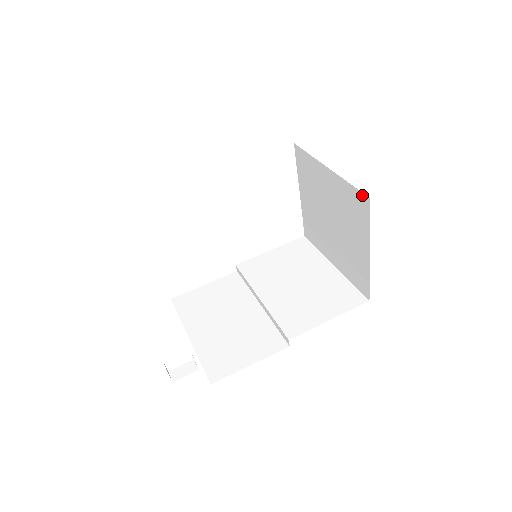
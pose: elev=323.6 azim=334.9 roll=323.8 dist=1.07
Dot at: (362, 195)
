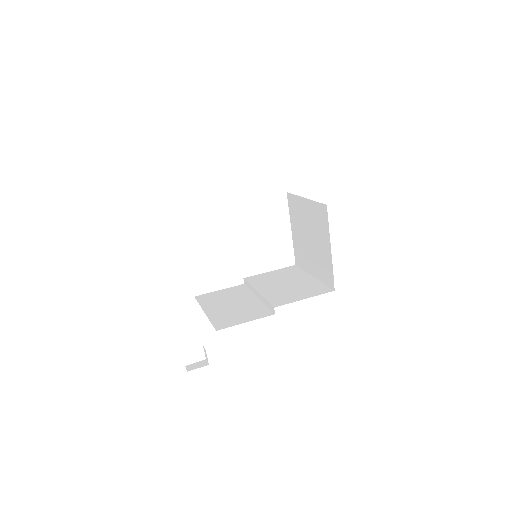
Dot at: (323, 205)
